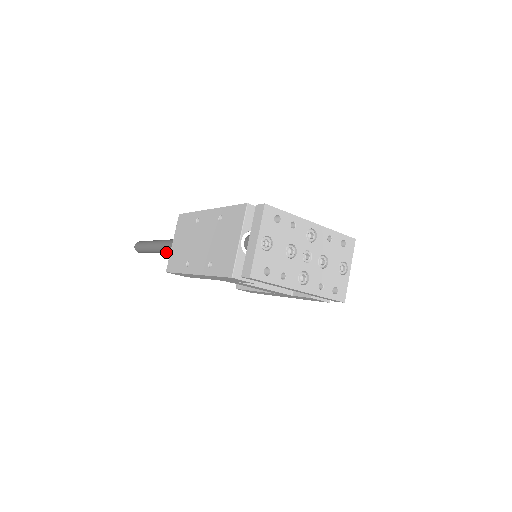
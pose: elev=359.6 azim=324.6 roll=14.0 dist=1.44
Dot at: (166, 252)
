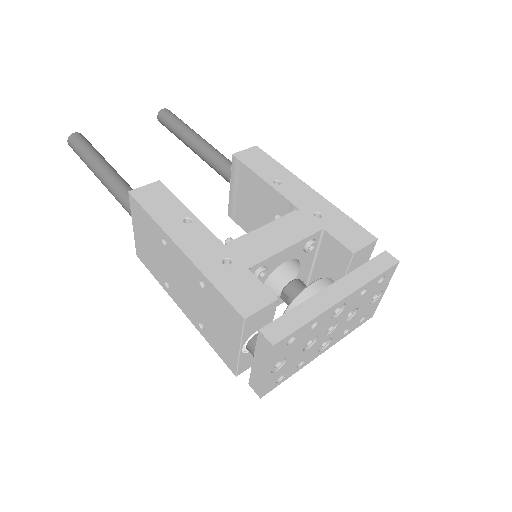
Dot at: occluded
